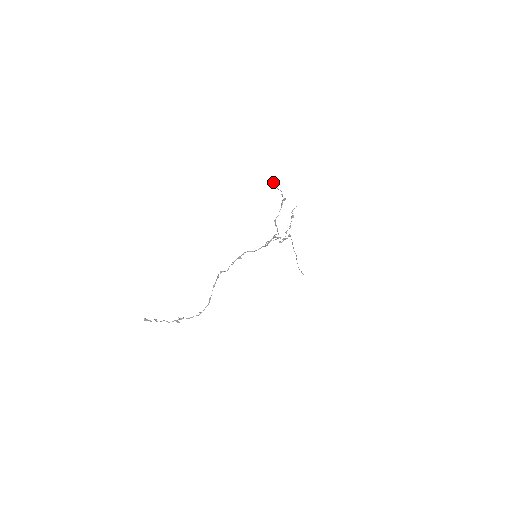
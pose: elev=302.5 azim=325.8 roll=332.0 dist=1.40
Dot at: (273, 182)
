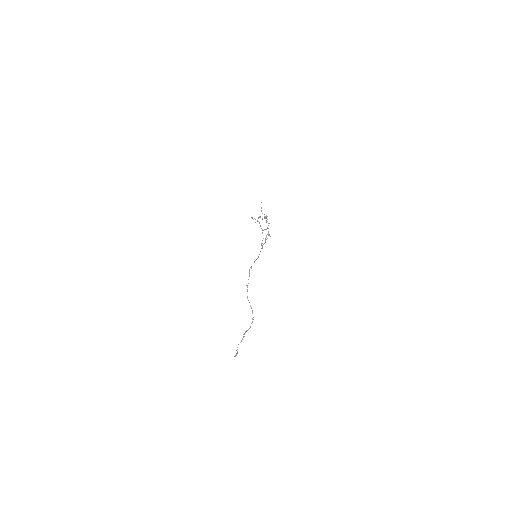
Dot at: occluded
